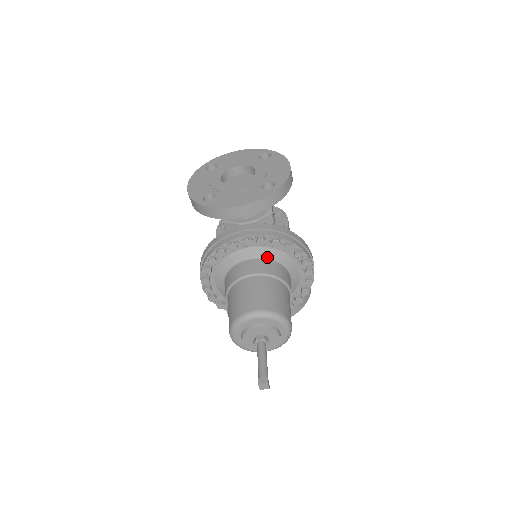
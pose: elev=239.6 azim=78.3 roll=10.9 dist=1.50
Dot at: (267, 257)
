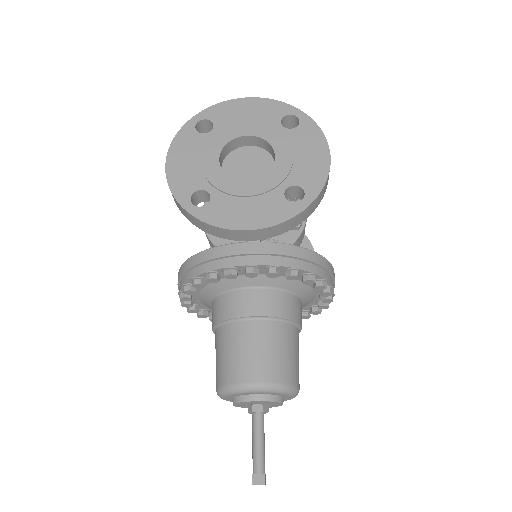
Dot at: (276, 287)
